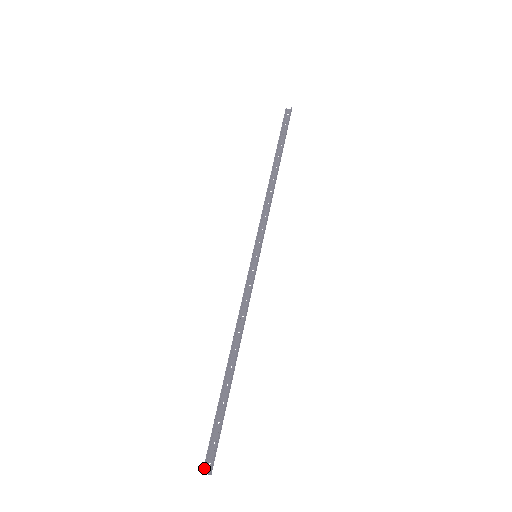
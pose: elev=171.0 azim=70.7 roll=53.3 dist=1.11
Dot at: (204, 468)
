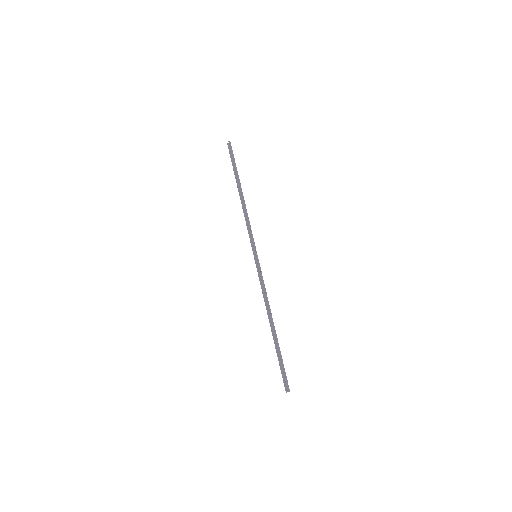
Dot at: (286, 390)
